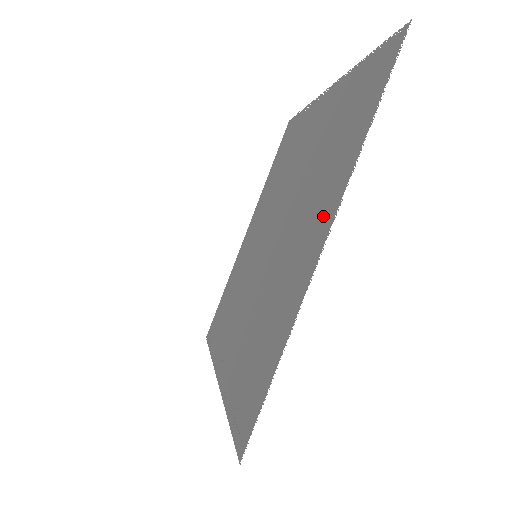
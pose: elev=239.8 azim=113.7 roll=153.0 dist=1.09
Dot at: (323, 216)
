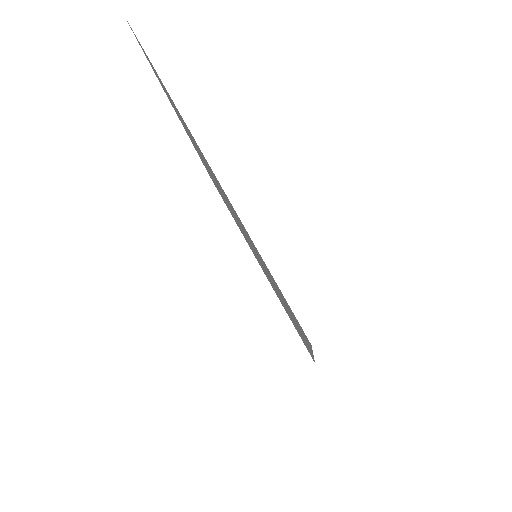
Dot at: occluded
